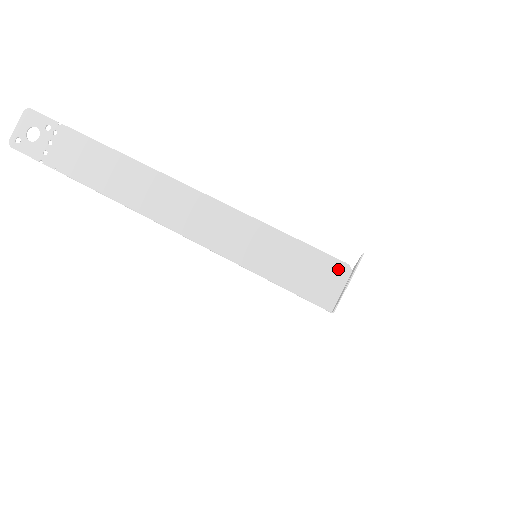
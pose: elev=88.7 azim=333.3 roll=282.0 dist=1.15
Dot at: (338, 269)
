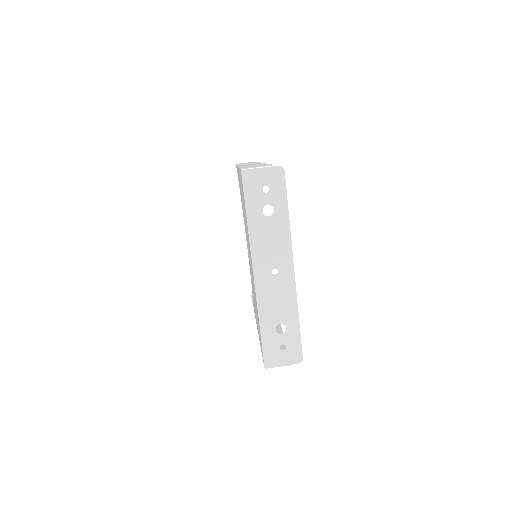
Dot at: occluded
